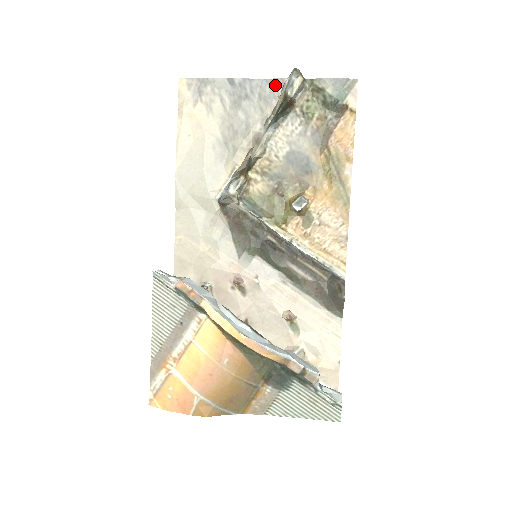
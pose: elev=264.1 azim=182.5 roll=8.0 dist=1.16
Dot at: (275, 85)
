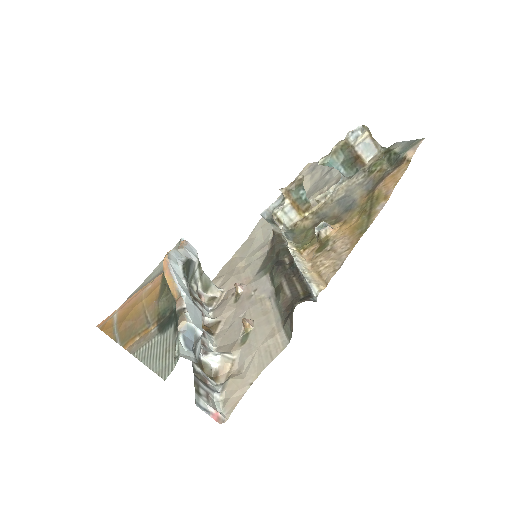
Dot at: occluded
